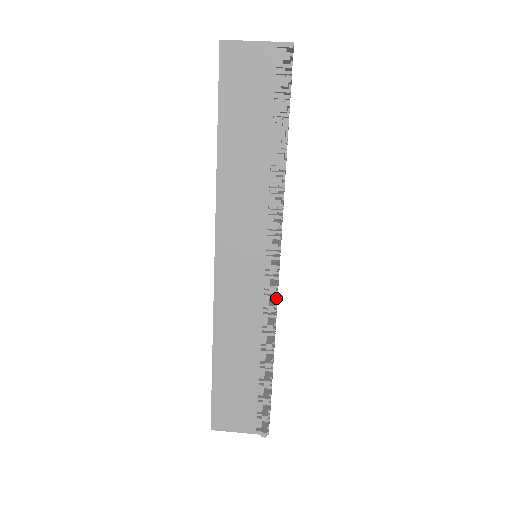
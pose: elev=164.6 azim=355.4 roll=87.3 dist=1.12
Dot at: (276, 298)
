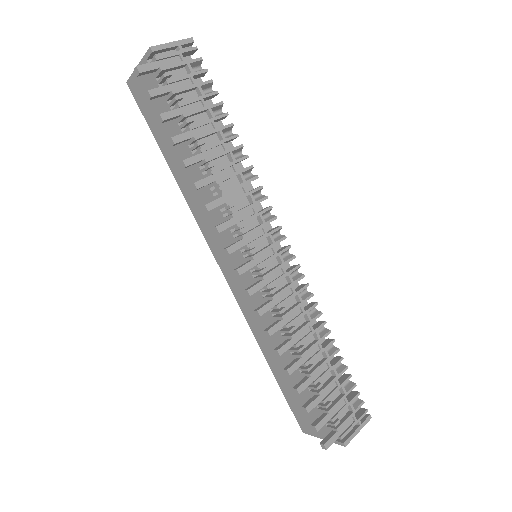
Dot at: (272, 299)
